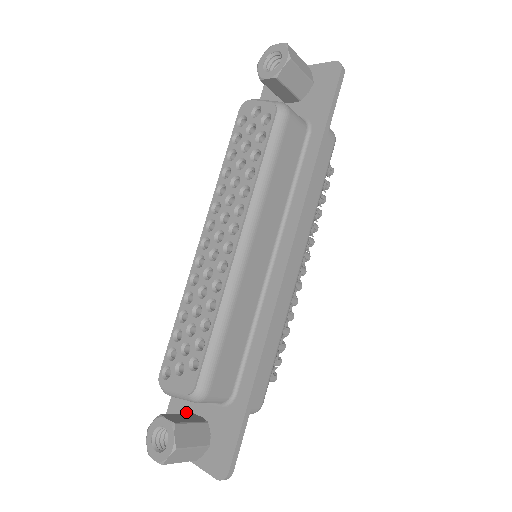
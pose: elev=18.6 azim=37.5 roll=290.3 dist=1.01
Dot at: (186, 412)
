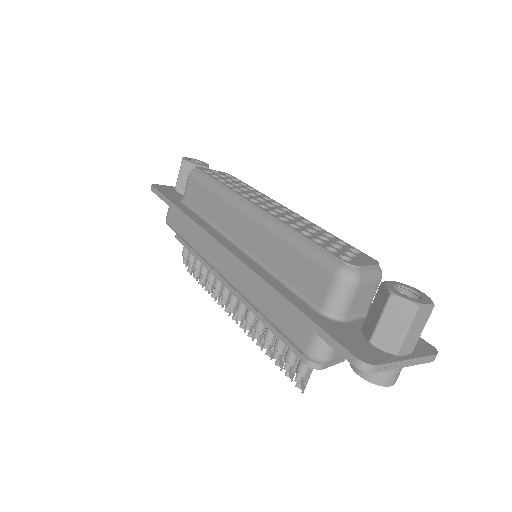
Dot at: (354, 333)
